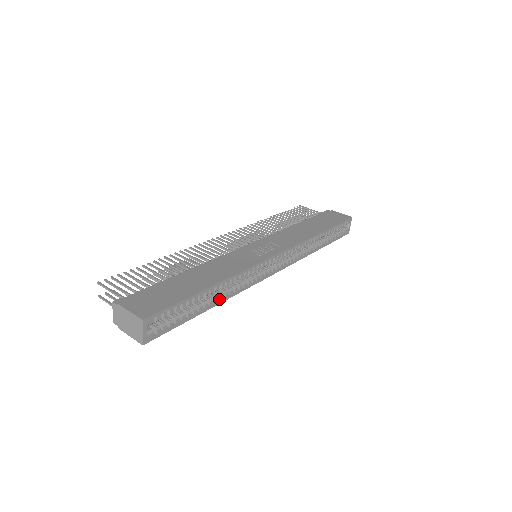
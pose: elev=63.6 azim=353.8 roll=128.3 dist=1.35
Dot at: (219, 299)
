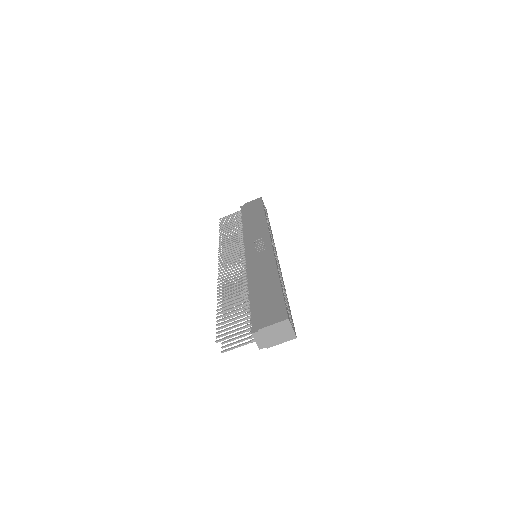
Dot at: occluded
